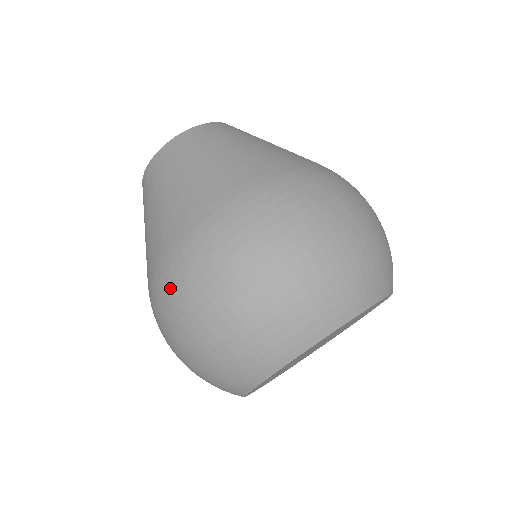
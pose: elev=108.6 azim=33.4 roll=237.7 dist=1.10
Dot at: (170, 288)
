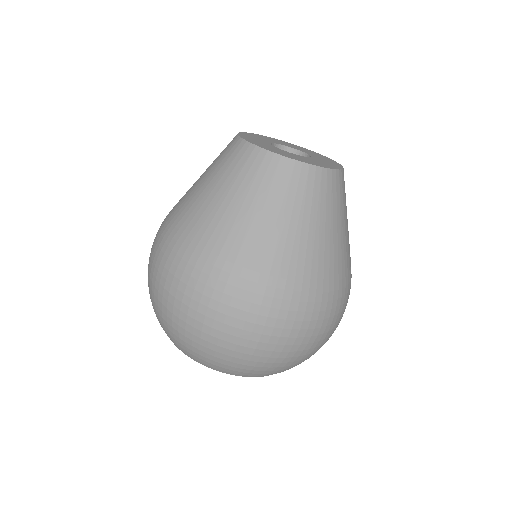
Dot at: (181, 277)
